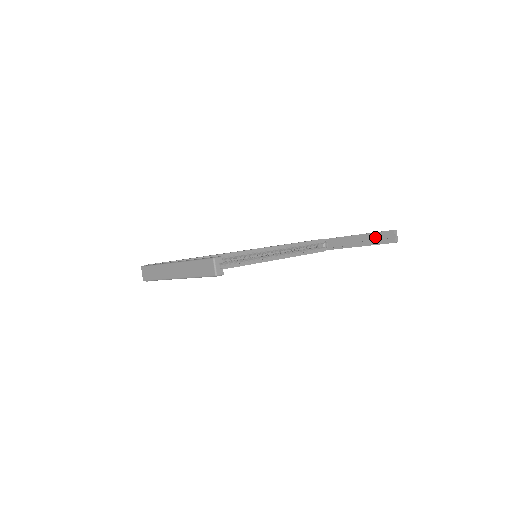
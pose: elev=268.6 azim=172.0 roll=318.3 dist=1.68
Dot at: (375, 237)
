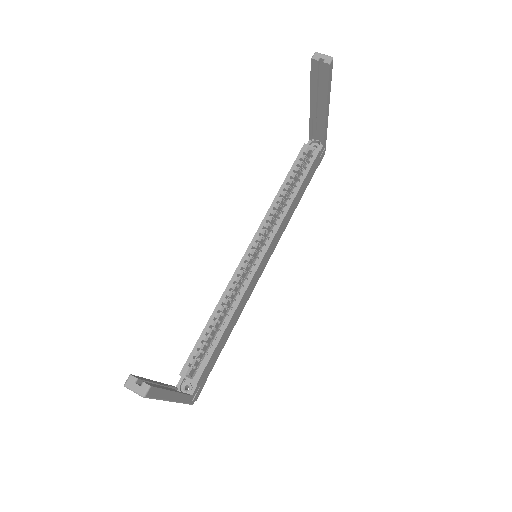
Dot at: (318, 84)
